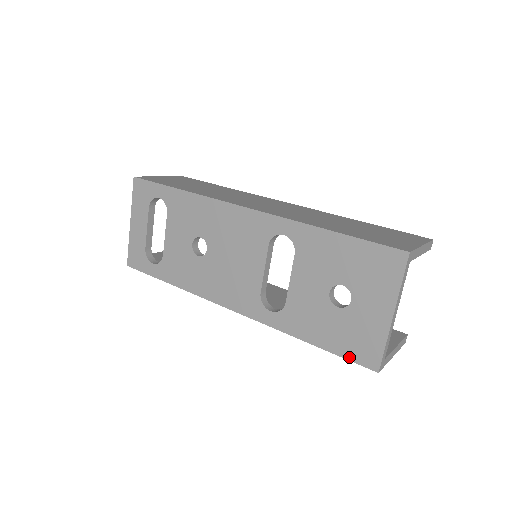
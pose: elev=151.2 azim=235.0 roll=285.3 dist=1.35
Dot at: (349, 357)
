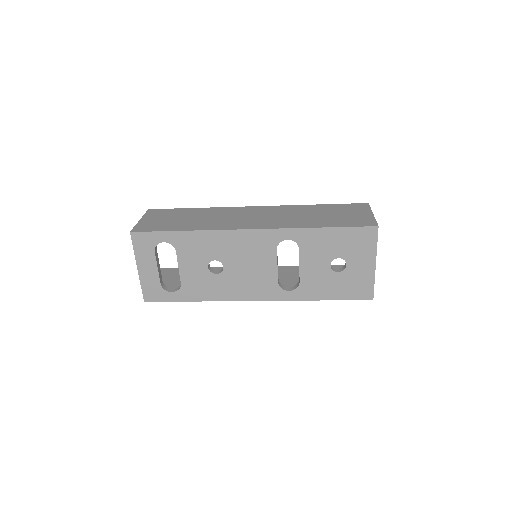
Dot at: (352, 298)
